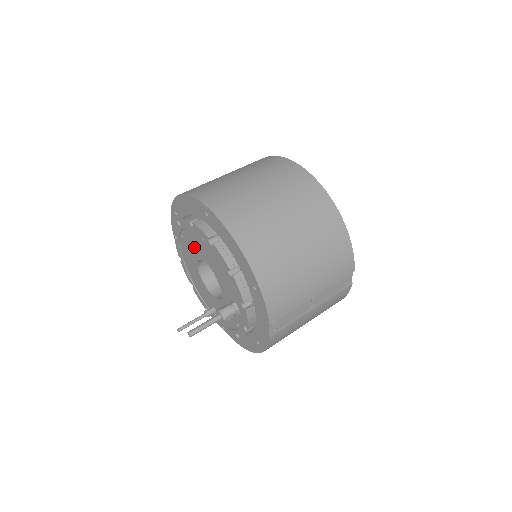
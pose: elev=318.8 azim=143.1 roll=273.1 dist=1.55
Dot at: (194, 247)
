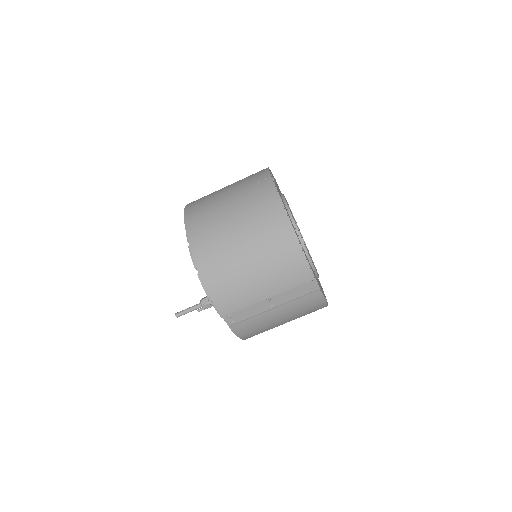
Dot at: occluded
